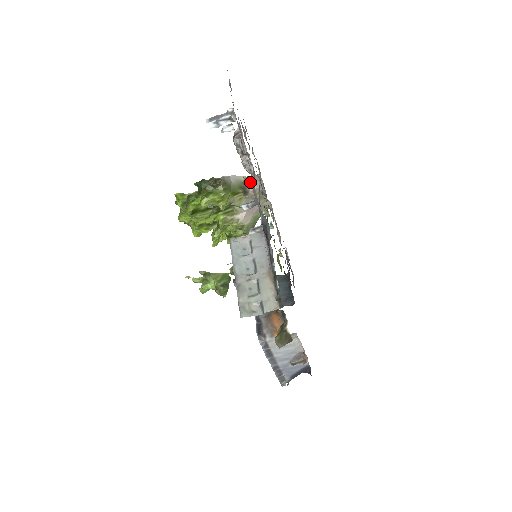
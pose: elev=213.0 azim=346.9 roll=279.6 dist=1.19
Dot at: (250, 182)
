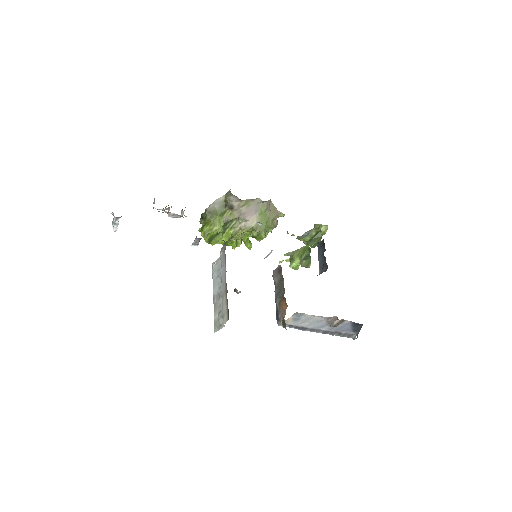
Dot at: (229, 198)
